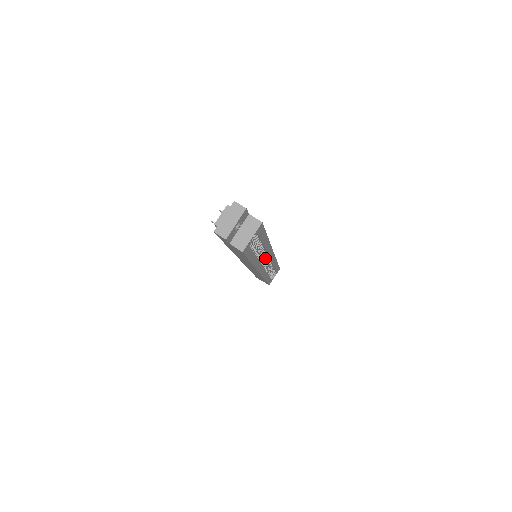
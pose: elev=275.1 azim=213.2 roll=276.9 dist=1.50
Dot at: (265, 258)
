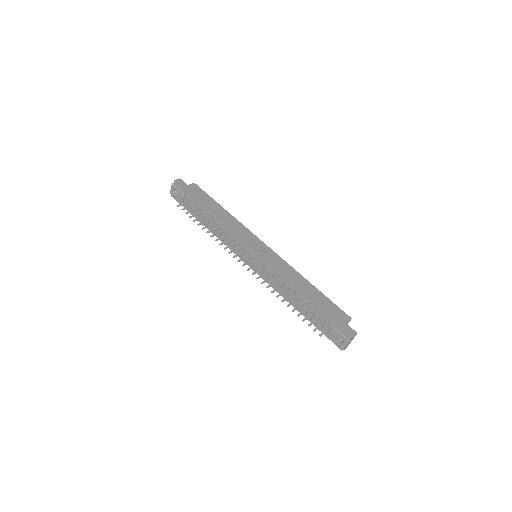
Dot at: occluded
